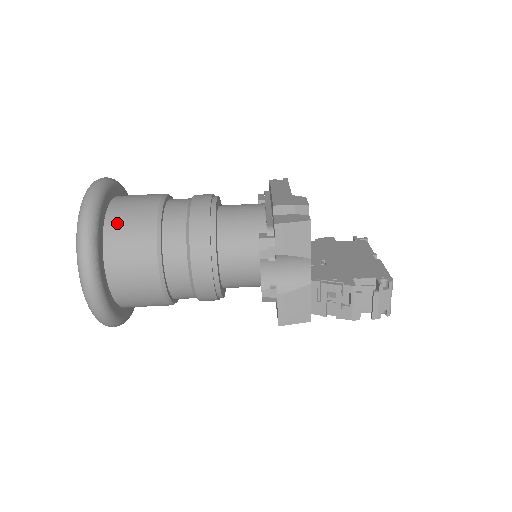
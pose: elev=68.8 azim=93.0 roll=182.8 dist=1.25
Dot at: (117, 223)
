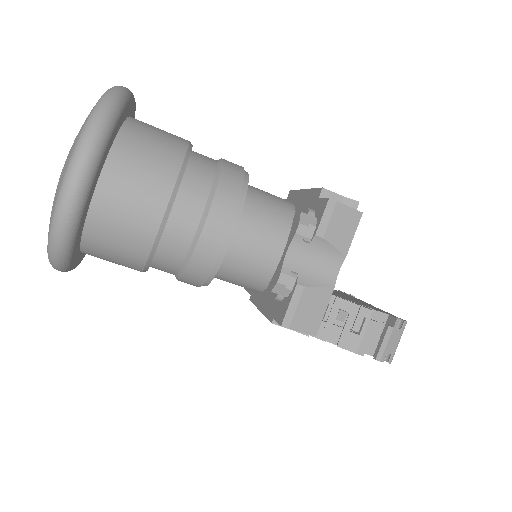
Dot at: (138, 132)
